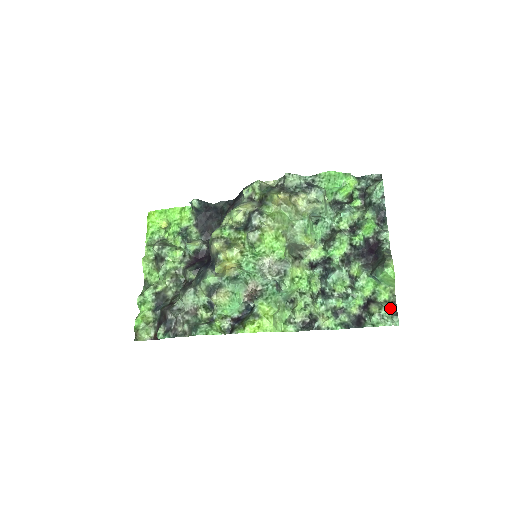
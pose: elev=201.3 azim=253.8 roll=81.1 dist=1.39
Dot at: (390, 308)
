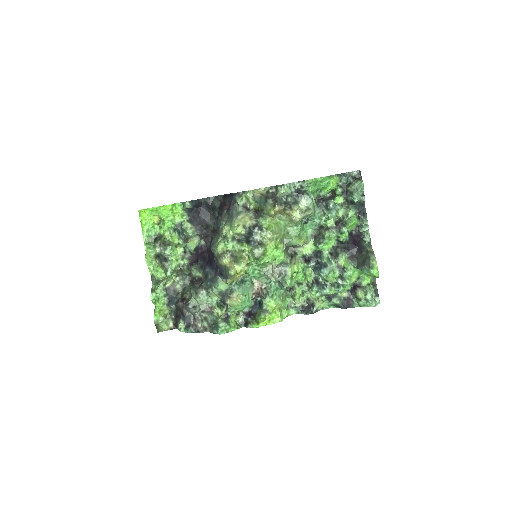
Dot at: (372, 291)
